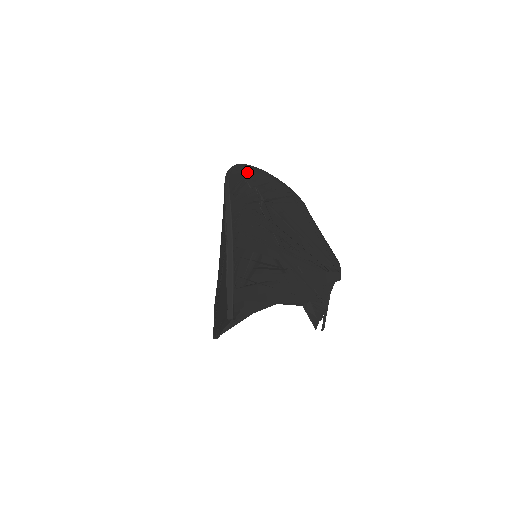
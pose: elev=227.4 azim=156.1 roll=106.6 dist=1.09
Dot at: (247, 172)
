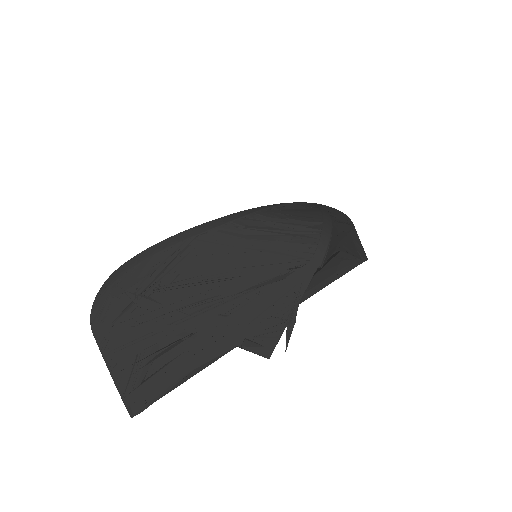
Dot at: (114, 282)
